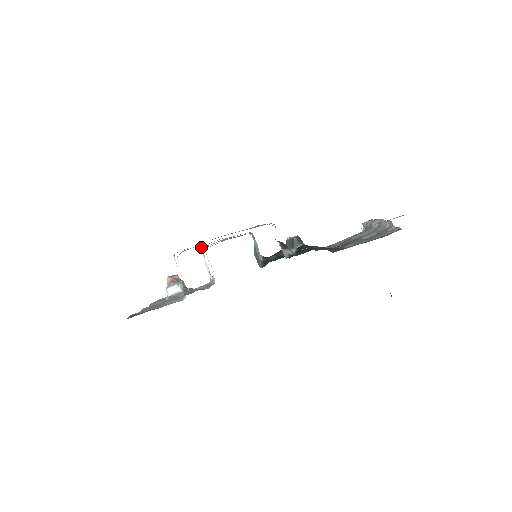
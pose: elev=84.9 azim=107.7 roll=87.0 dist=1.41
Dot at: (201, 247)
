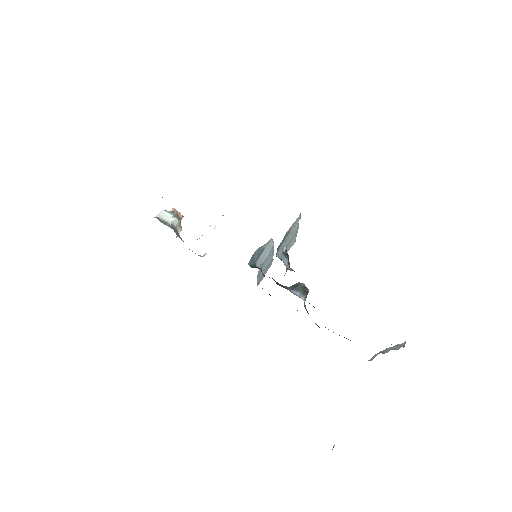
Dot at: occluded
